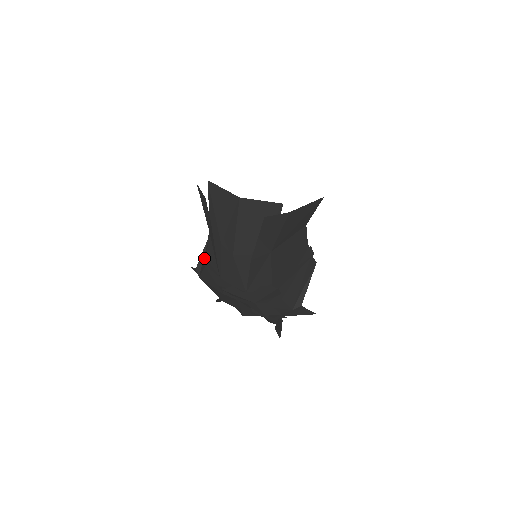
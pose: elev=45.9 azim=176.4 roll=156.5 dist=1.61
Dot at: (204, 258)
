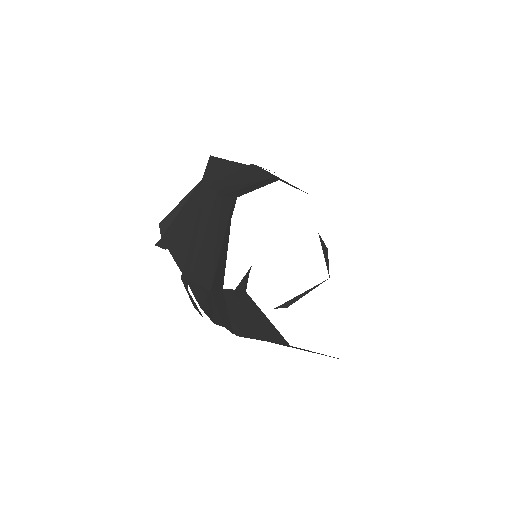
Dot at: occluded
